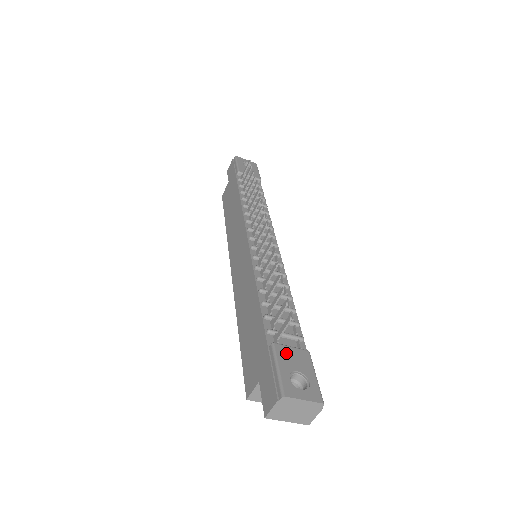
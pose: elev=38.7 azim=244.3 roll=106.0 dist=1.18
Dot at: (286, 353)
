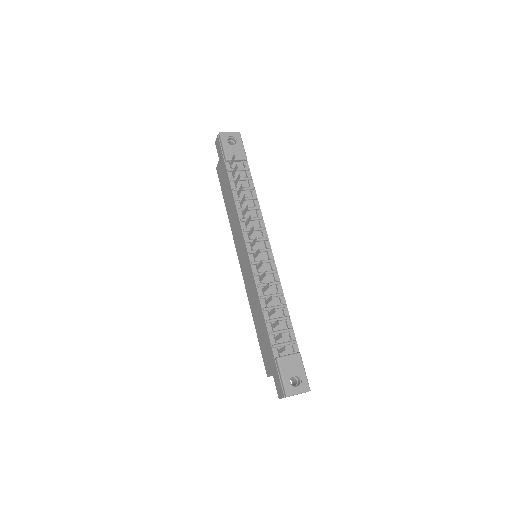
Dot at: (286, 363)
